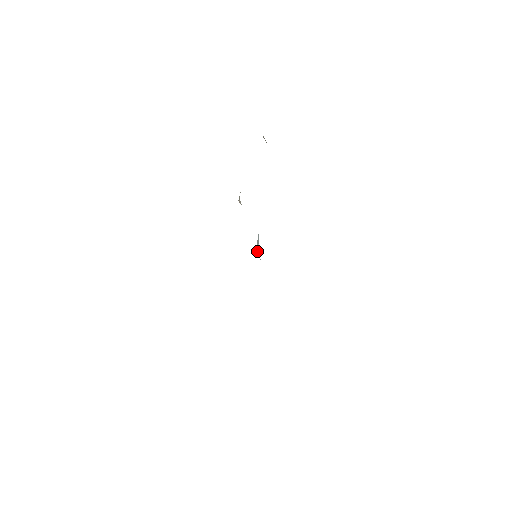
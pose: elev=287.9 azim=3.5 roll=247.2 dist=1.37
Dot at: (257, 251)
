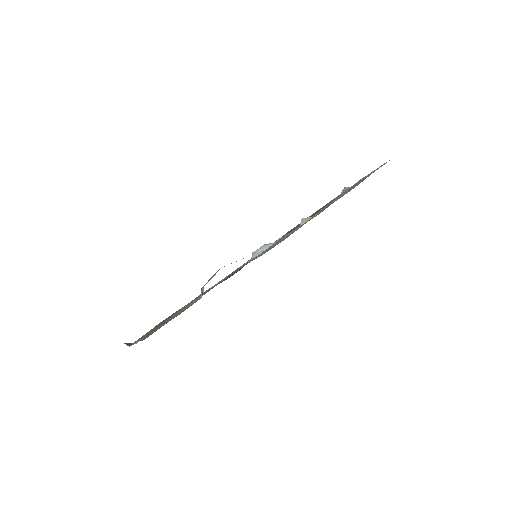
Dot at: (256, 250)
